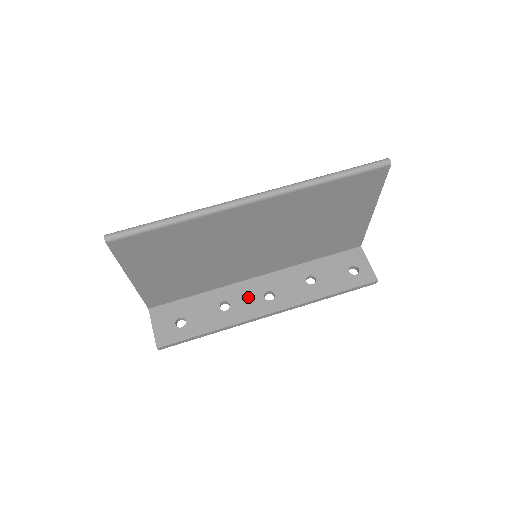
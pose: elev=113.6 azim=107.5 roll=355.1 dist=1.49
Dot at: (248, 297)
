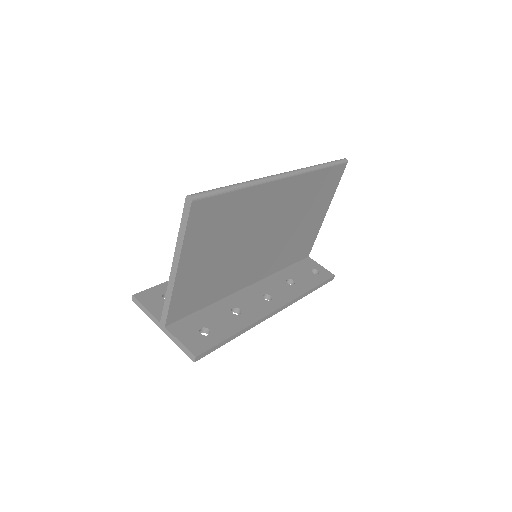
Dot at: (251, 301)
